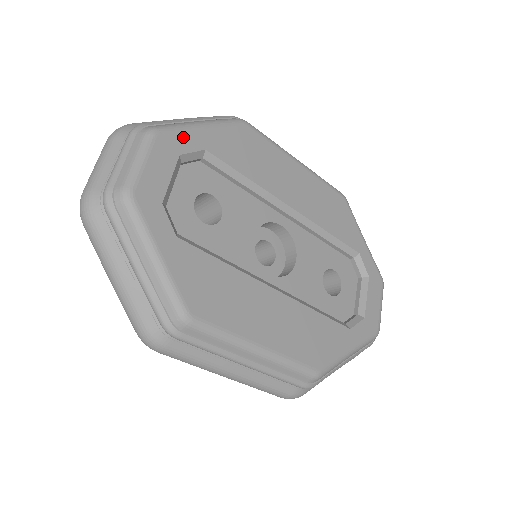
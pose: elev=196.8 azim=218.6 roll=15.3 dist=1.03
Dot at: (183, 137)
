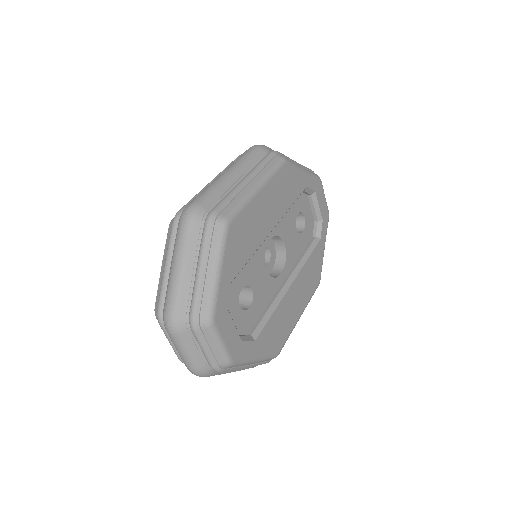
Dot at: (221, 298)
